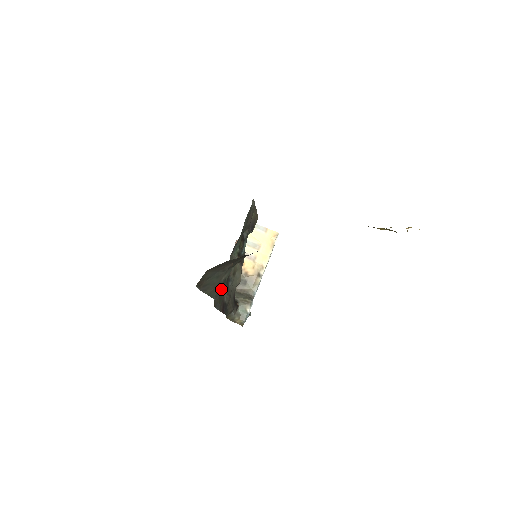
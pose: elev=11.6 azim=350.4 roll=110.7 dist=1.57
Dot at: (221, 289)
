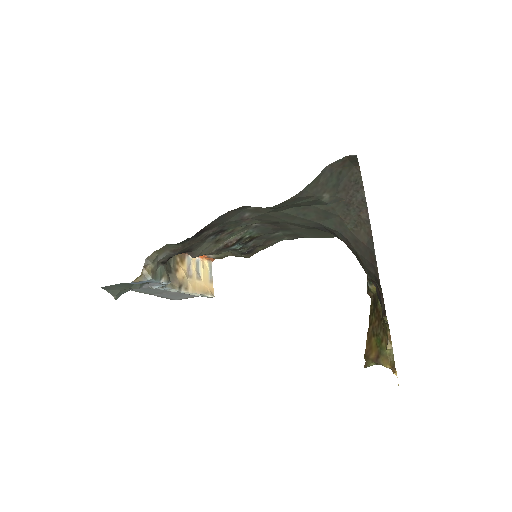
Dot at: (300, 200)
